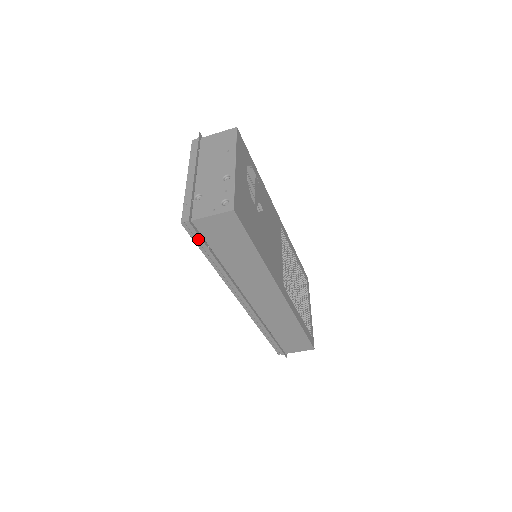
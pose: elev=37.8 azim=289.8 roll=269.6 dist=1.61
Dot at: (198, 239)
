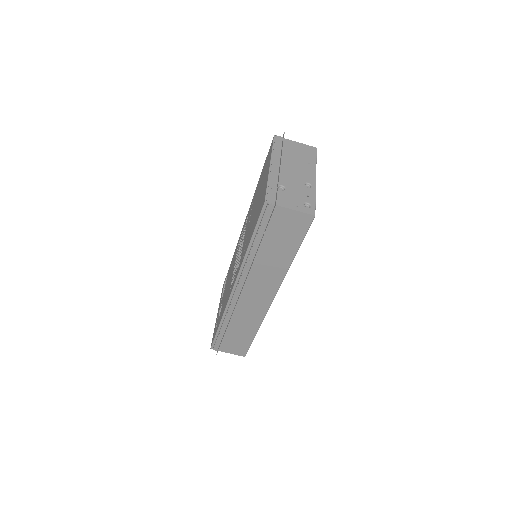
Dot at: (263, 221)
